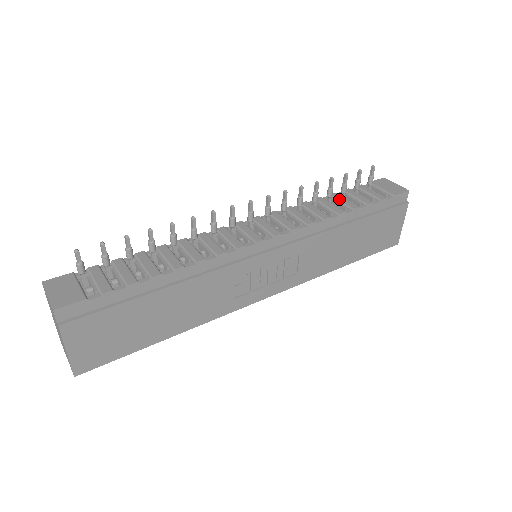
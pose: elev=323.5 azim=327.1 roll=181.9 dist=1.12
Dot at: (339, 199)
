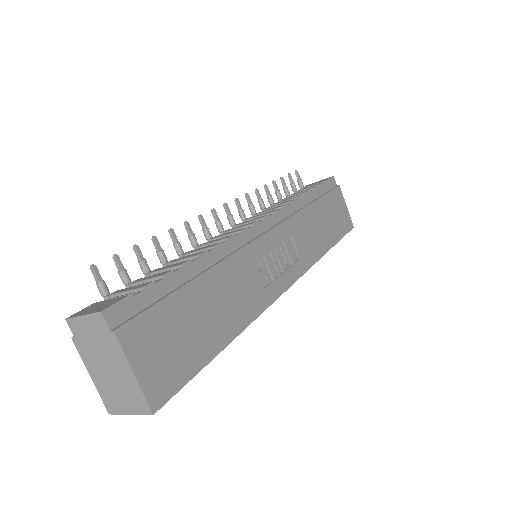
Dot at: (289, 197)
